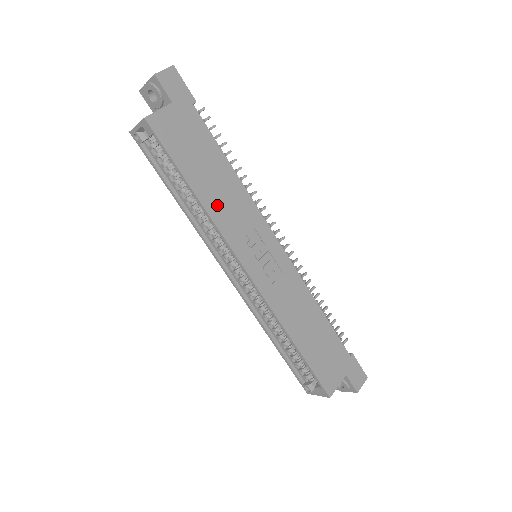
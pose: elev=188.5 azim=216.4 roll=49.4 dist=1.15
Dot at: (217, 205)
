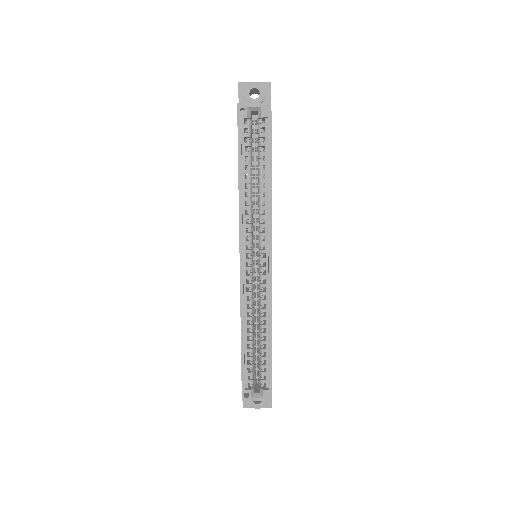
Dot at: occluded
